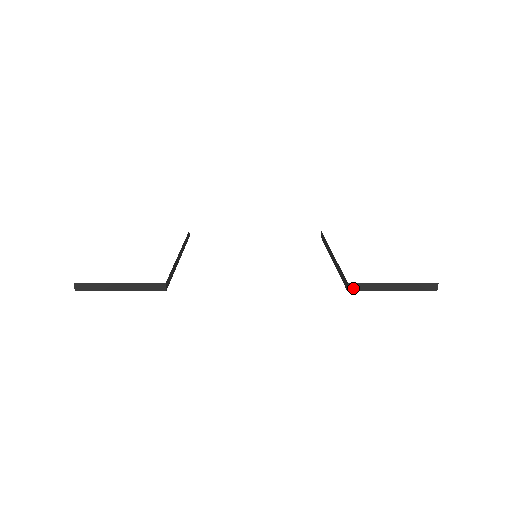
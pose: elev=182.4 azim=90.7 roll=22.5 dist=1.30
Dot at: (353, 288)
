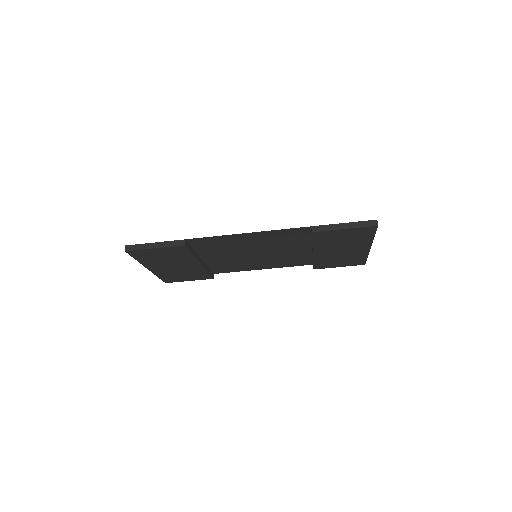
Dot at: (315, 230)
